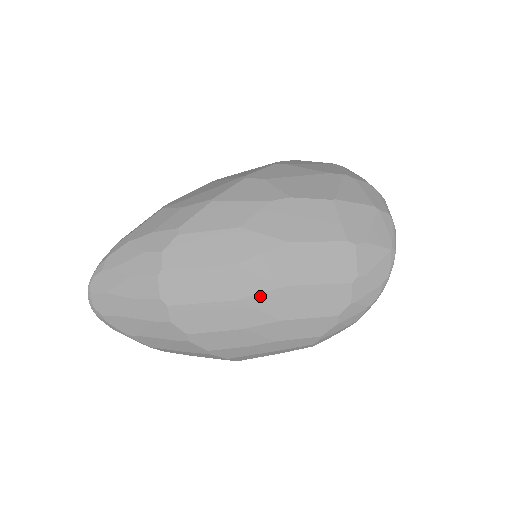
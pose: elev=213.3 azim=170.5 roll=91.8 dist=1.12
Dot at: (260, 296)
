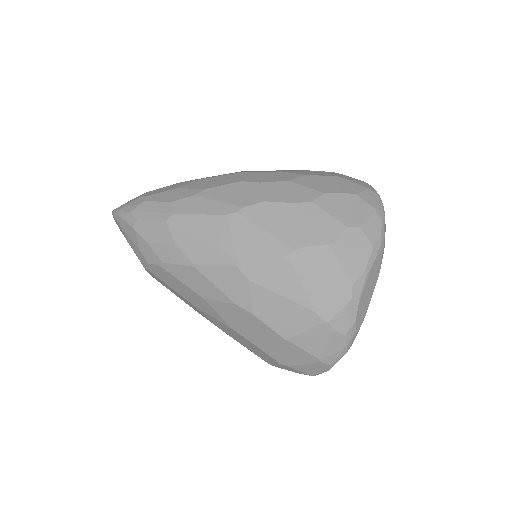
Dot at: occluded
